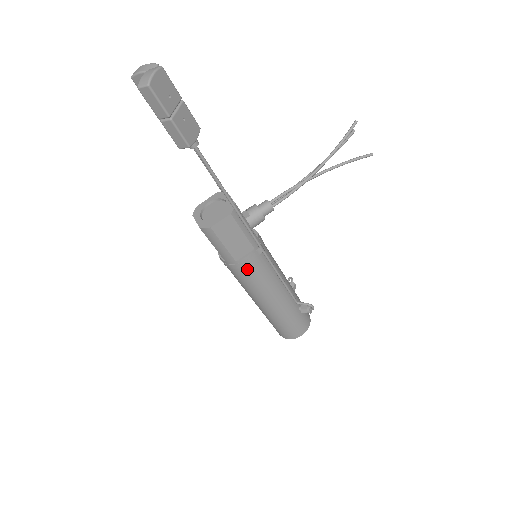
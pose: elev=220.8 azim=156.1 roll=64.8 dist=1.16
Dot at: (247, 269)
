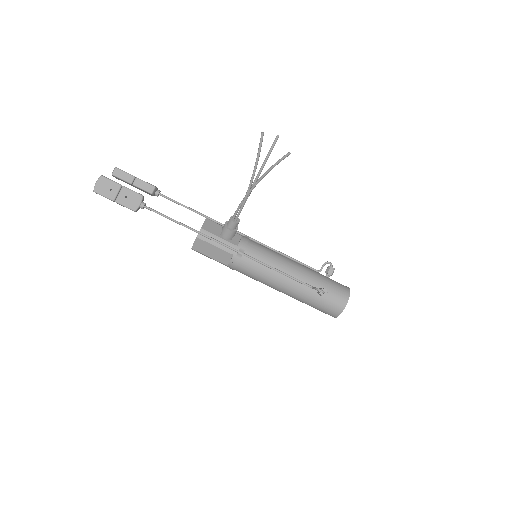
Dot at: (239, 269)
